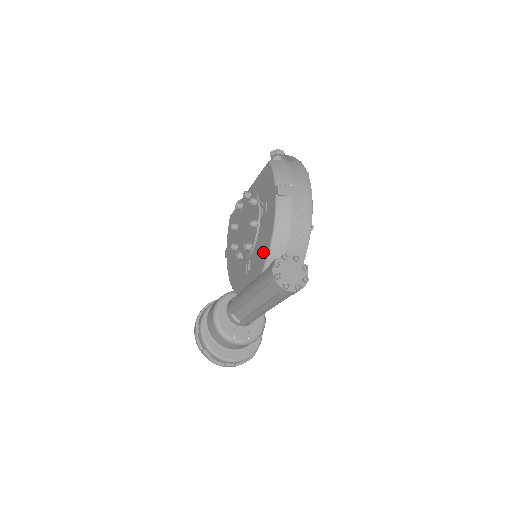
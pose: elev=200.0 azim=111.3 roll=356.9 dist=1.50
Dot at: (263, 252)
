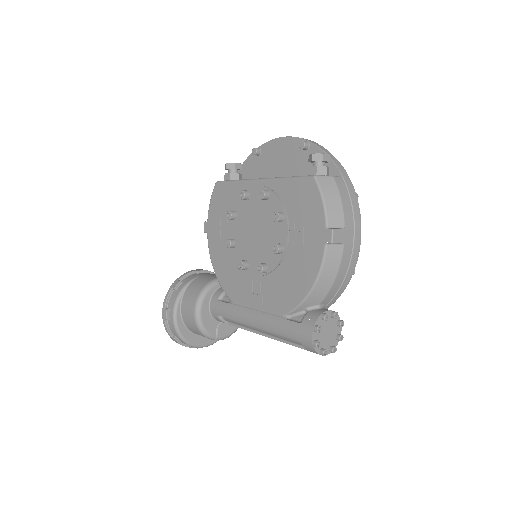
Dot at: (291, 294)
